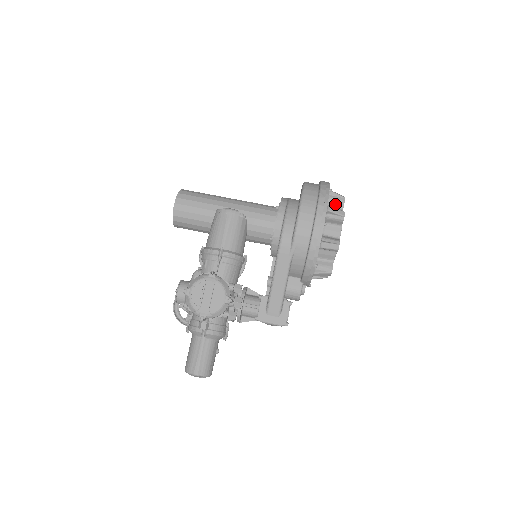
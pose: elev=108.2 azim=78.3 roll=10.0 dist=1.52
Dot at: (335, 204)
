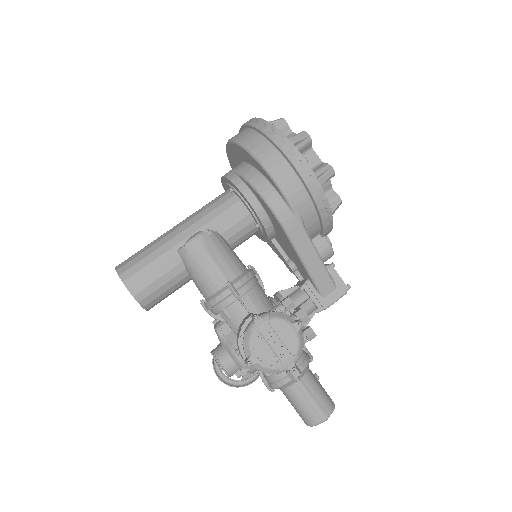
Dot at: occluded
